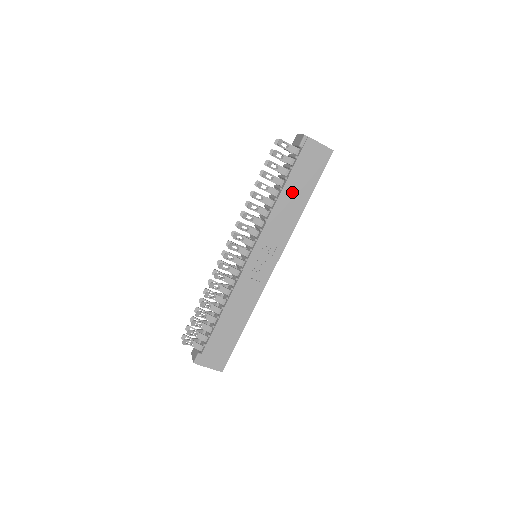
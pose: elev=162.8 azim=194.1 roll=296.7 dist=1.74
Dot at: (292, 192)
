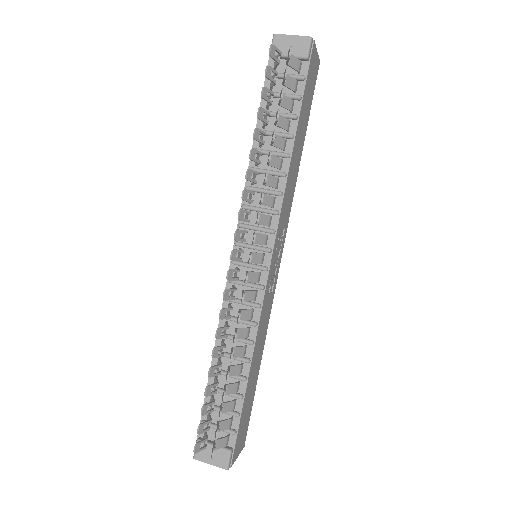
Dot at: (298, 138)
